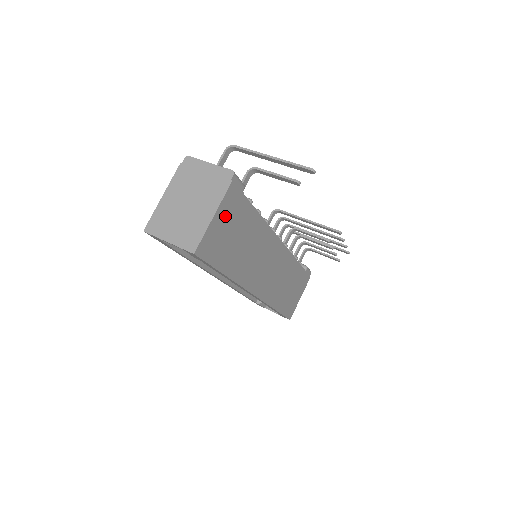
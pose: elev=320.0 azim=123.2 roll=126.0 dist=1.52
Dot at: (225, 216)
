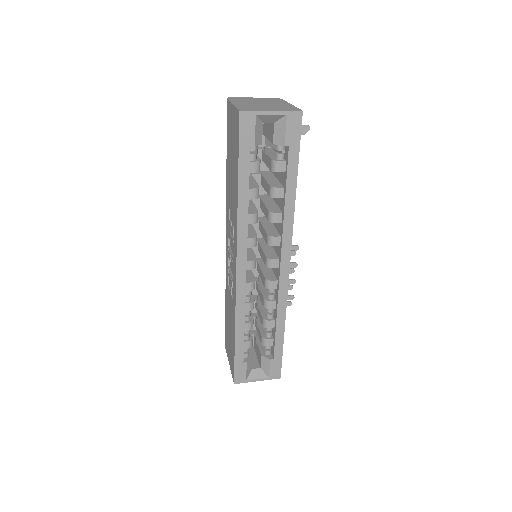
Dot at: occluded
